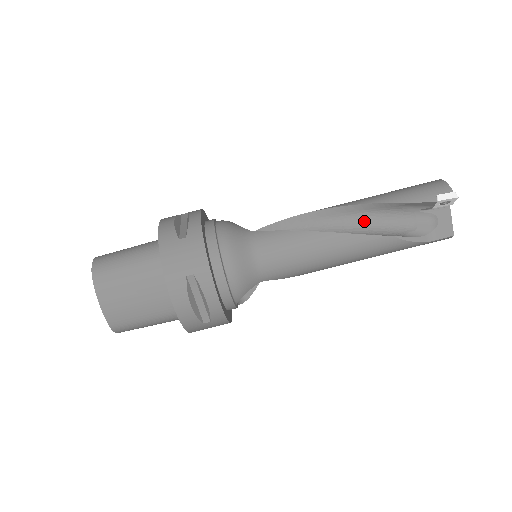
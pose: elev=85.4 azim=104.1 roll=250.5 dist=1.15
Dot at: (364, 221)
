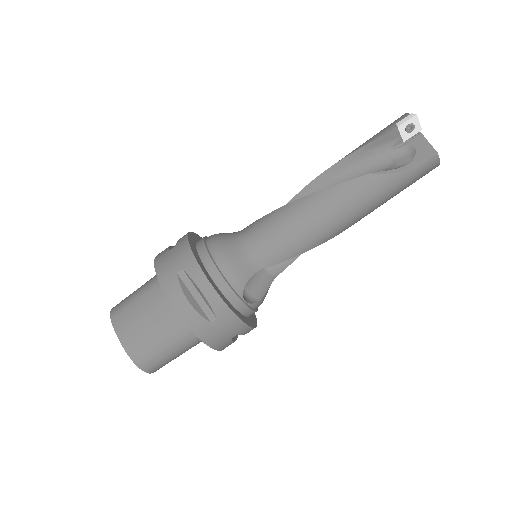
Dot at: occluded
